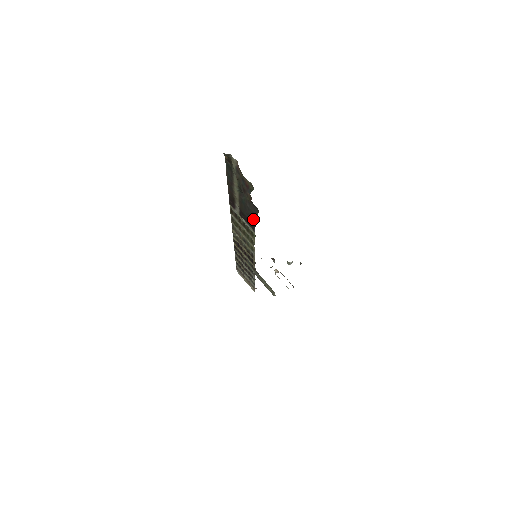
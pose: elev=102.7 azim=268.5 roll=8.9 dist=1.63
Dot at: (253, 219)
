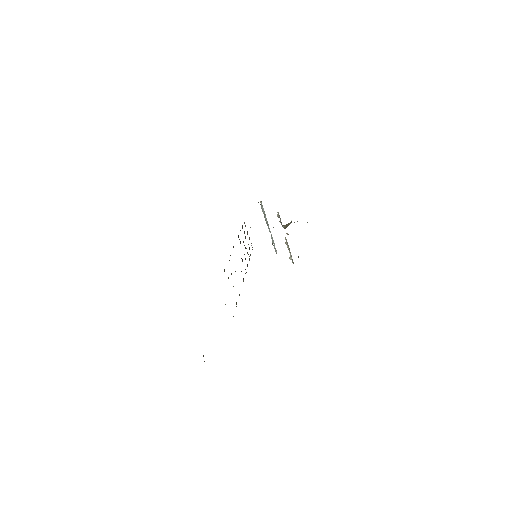
Dot at: occluded
